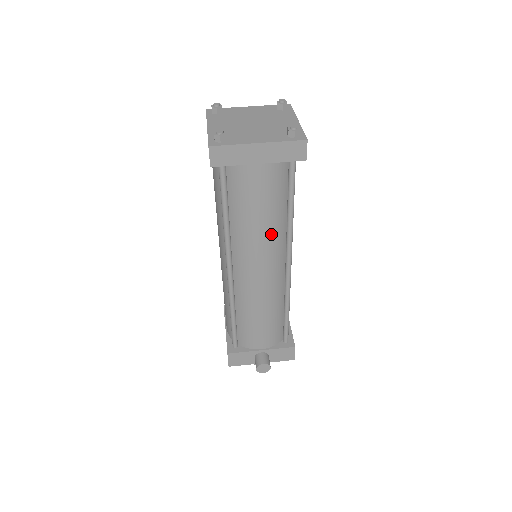
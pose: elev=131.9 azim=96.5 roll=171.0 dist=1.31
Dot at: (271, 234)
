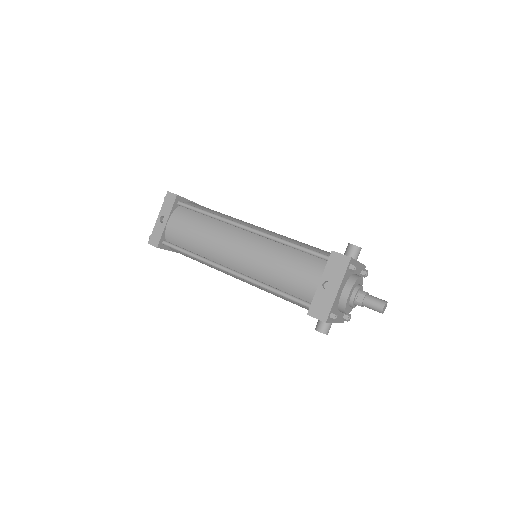
Dot at: occluded
